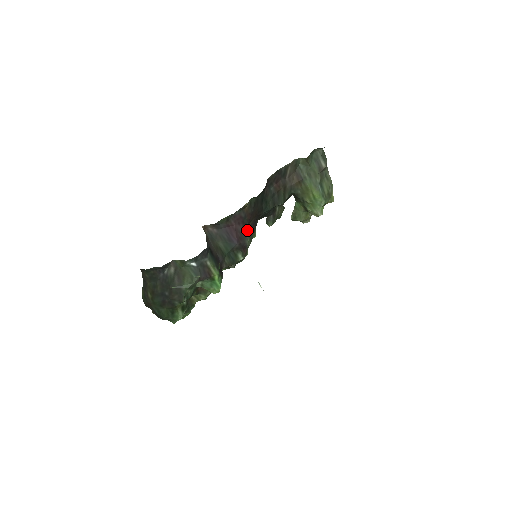
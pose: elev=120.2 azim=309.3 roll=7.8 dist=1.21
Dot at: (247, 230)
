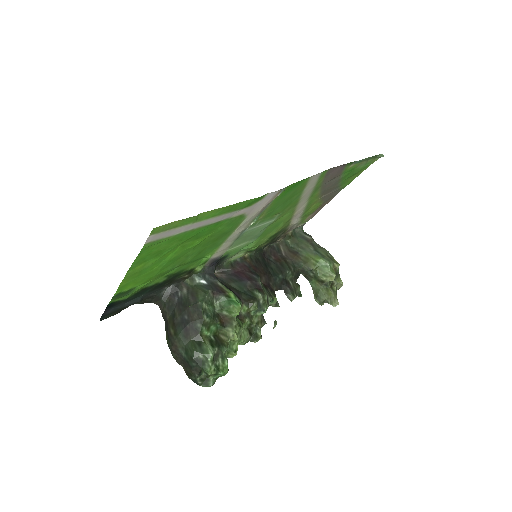
Dot at: (256, 275)
